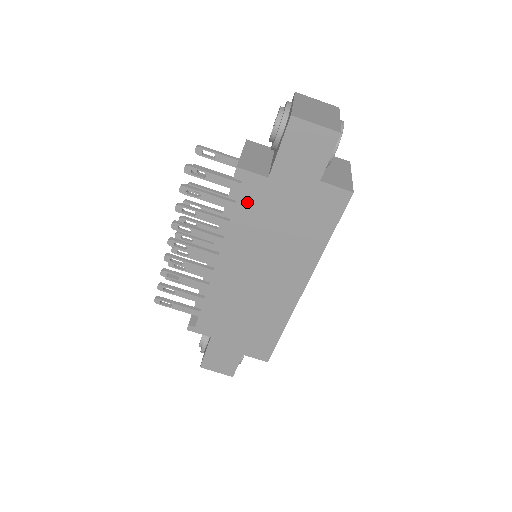
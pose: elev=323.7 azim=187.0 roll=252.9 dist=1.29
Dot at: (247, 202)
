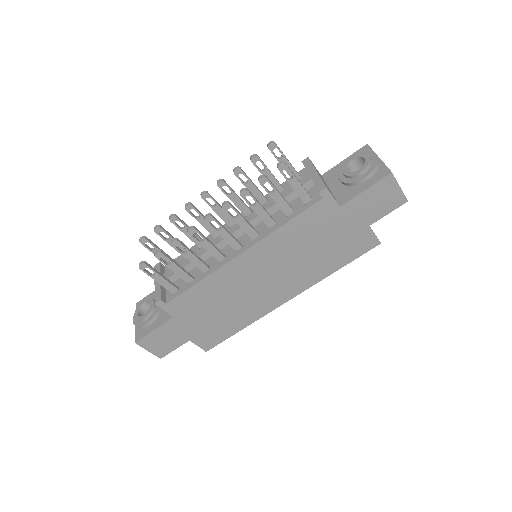
Dot at: (310, 217)
